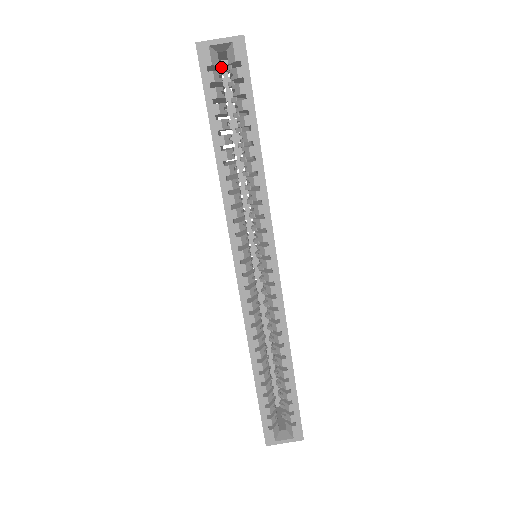
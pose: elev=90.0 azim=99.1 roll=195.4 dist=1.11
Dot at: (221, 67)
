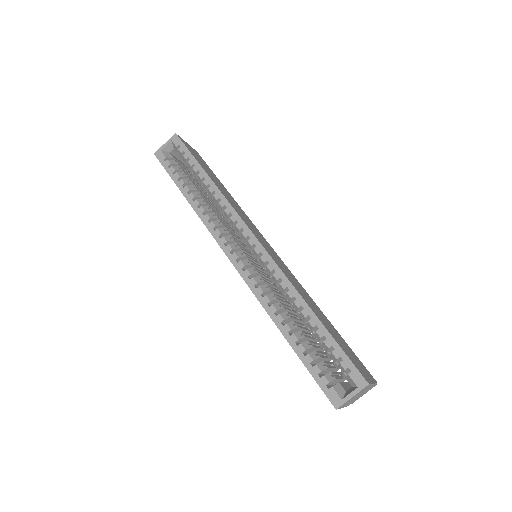
Dot at: occluded
